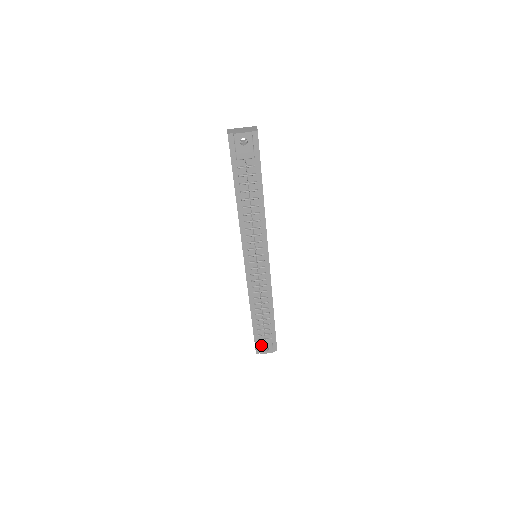
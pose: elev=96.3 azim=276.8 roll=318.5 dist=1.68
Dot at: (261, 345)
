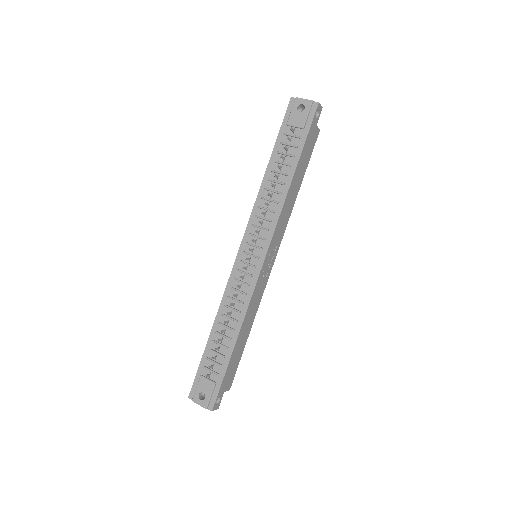
Dot at: (199, 385)
